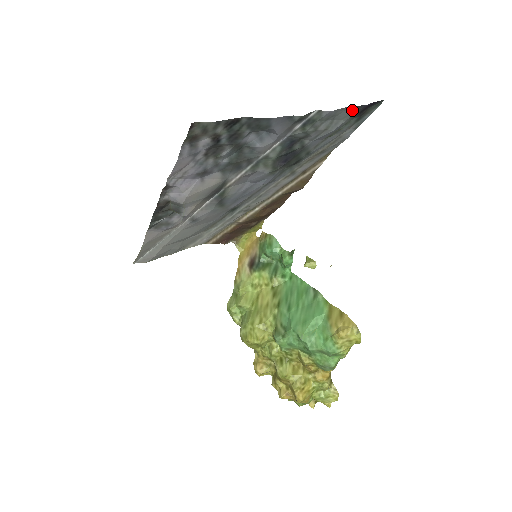
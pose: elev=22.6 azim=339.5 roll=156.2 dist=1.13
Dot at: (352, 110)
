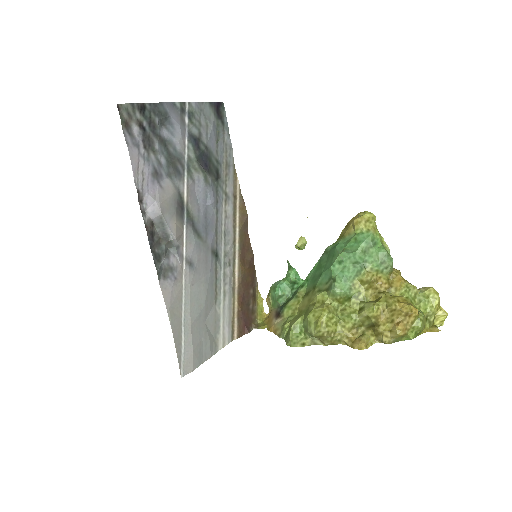
Dot at: (209, 107)
